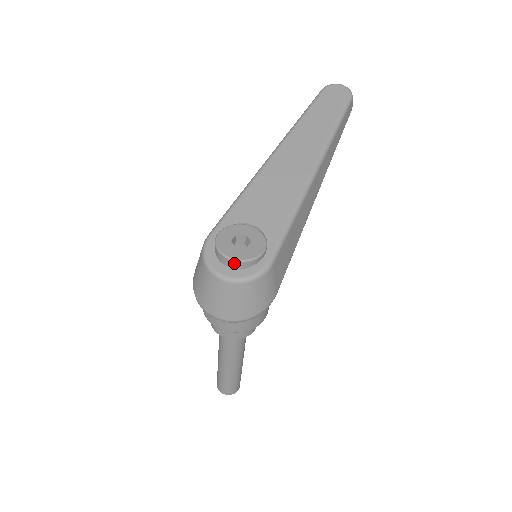
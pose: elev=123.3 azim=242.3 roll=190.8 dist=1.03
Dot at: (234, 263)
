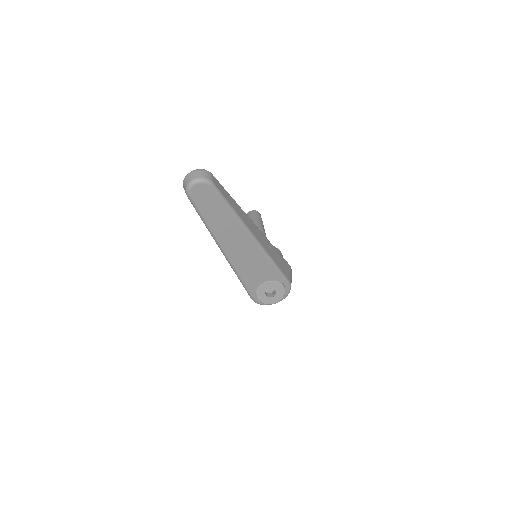
Dot at: (279, 300)
